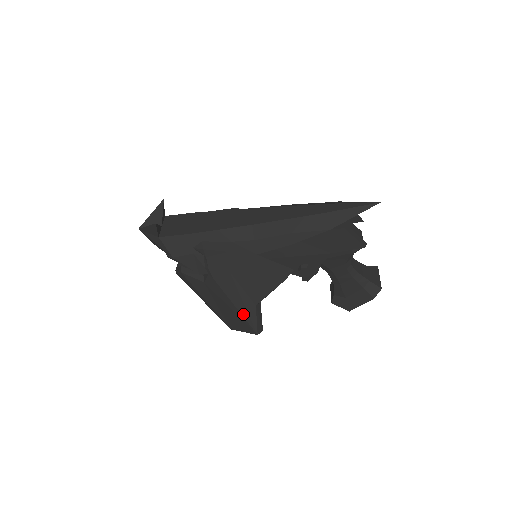
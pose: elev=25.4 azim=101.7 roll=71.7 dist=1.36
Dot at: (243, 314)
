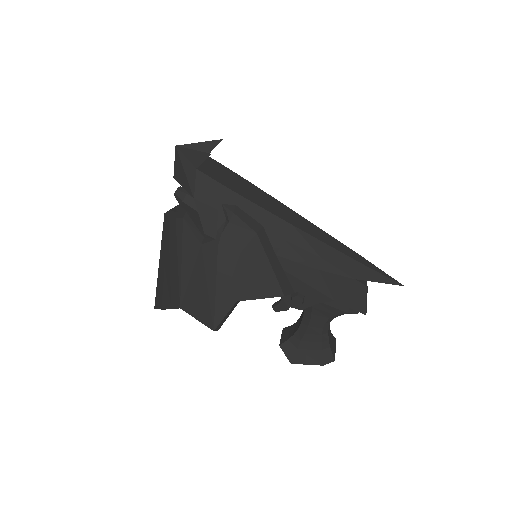
Dot at: (217, 301)
